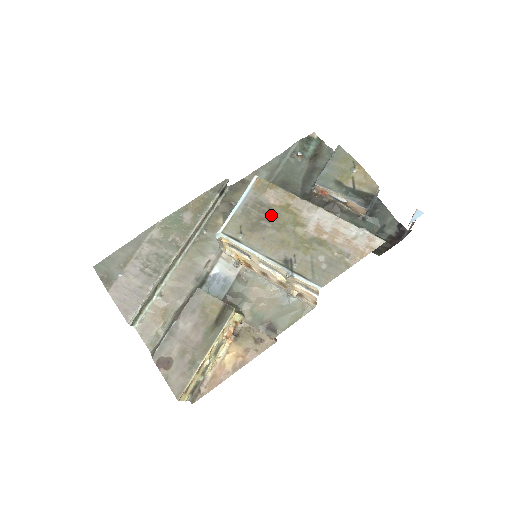
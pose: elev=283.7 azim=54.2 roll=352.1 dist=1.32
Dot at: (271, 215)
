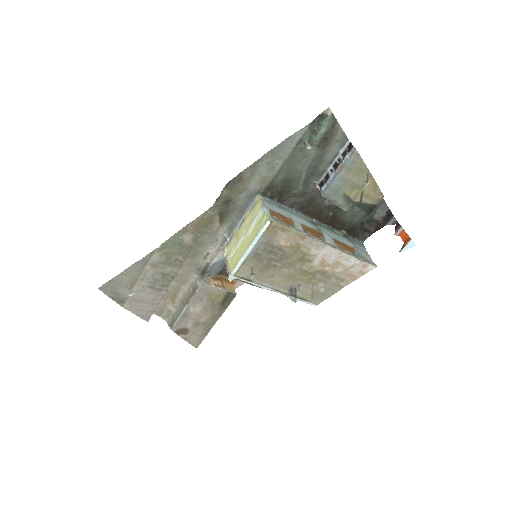
Dot at: (281, 256)
